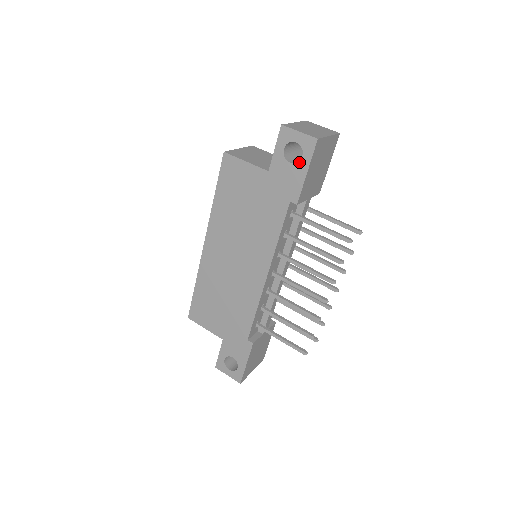
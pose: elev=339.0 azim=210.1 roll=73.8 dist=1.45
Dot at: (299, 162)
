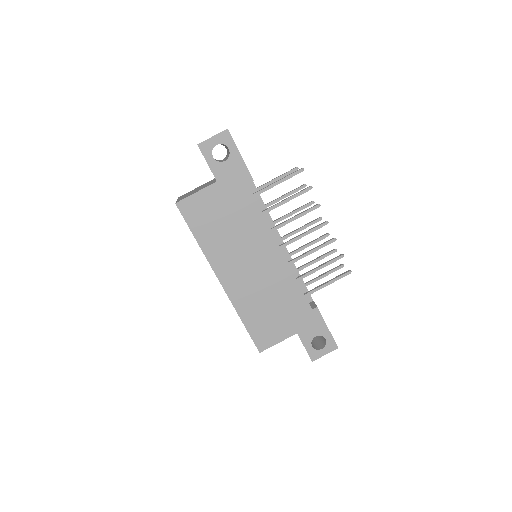
Dot at: (230, 154)
